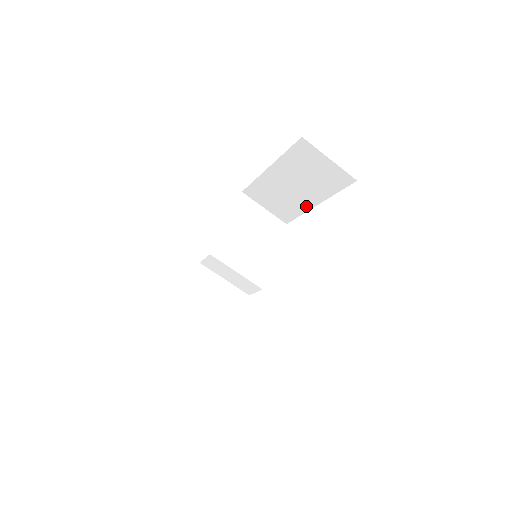
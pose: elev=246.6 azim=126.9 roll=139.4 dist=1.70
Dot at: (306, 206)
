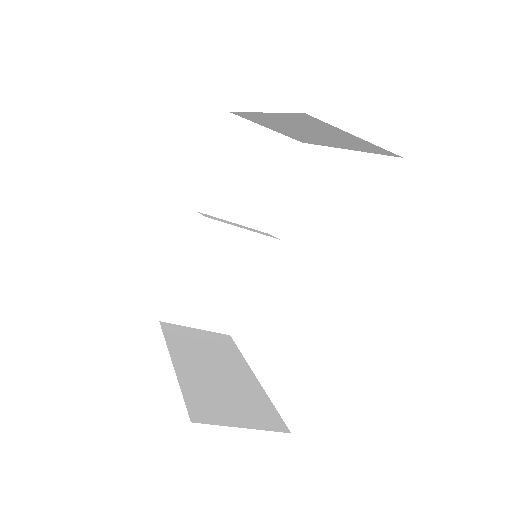
Dot at: (326, 144)
